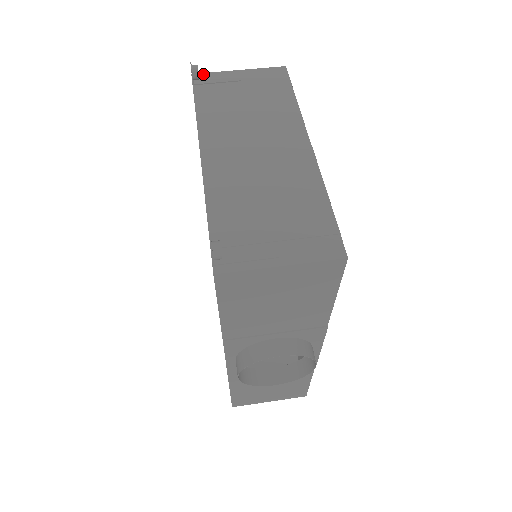
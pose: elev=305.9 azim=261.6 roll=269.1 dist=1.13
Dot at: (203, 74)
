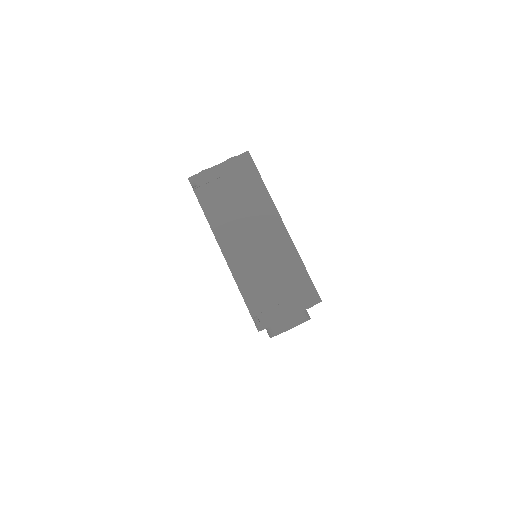
Dot at: (196, 176)
